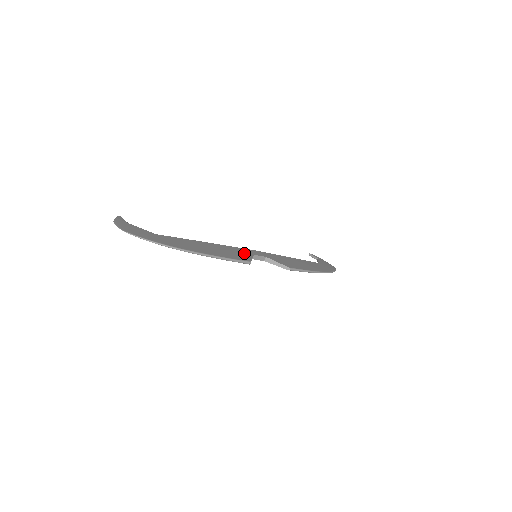
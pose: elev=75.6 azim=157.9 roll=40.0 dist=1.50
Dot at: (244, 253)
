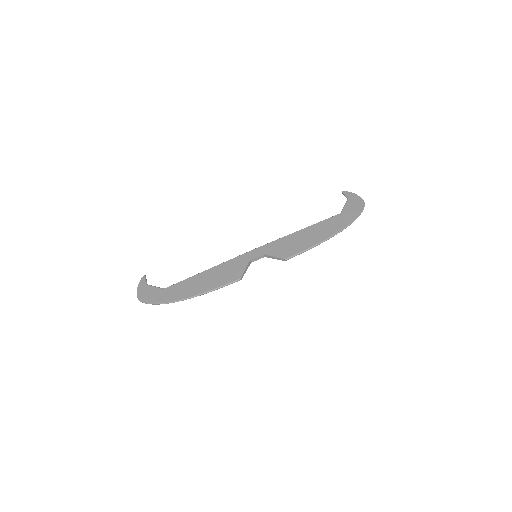
Dot at: (239, 265)
